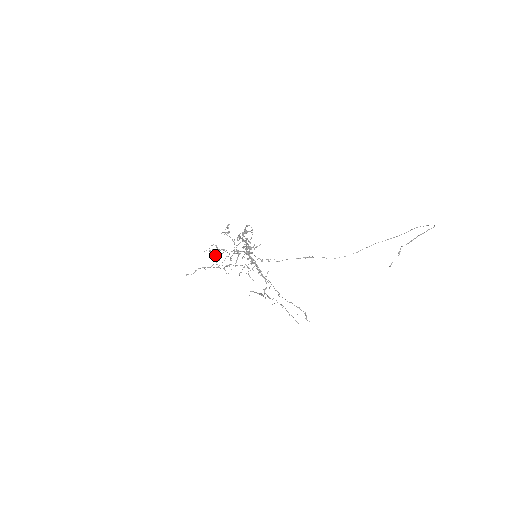
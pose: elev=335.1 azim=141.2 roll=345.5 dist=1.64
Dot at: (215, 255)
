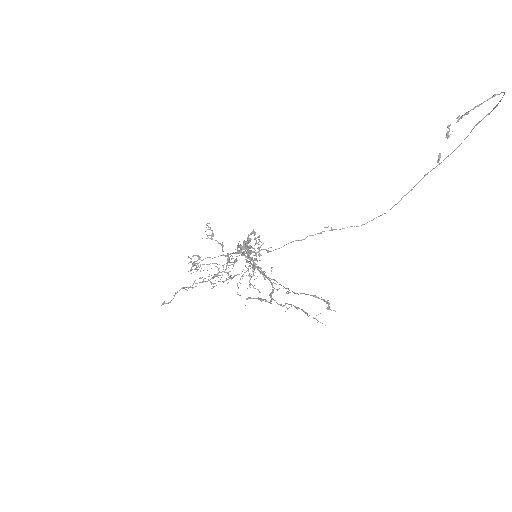
Dot at: occluded
